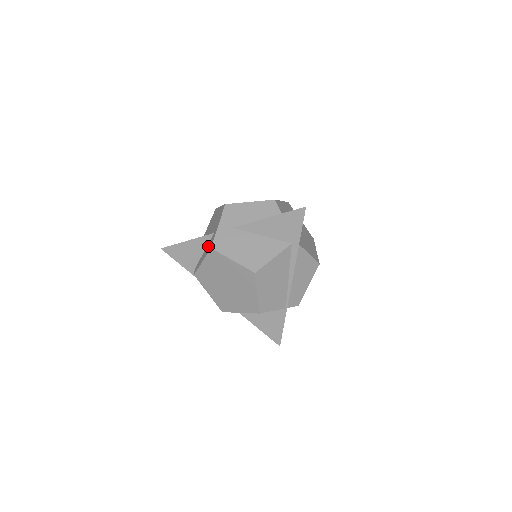
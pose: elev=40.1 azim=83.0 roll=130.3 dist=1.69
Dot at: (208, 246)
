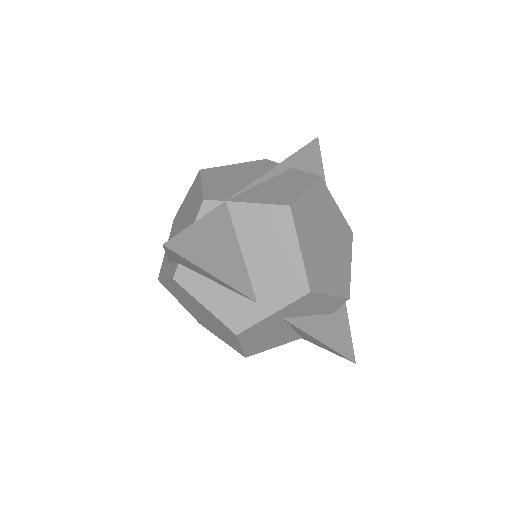
Dot at: (233, 305)
